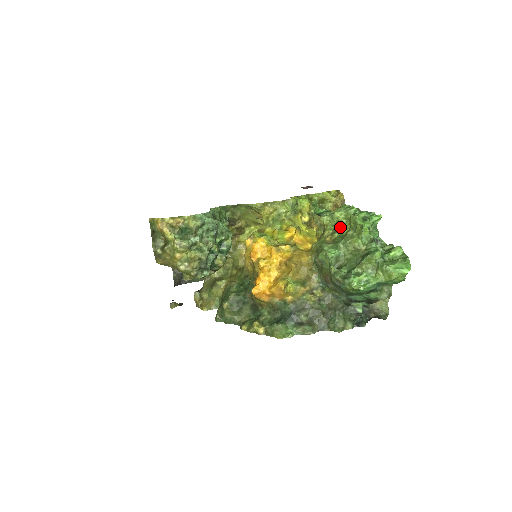
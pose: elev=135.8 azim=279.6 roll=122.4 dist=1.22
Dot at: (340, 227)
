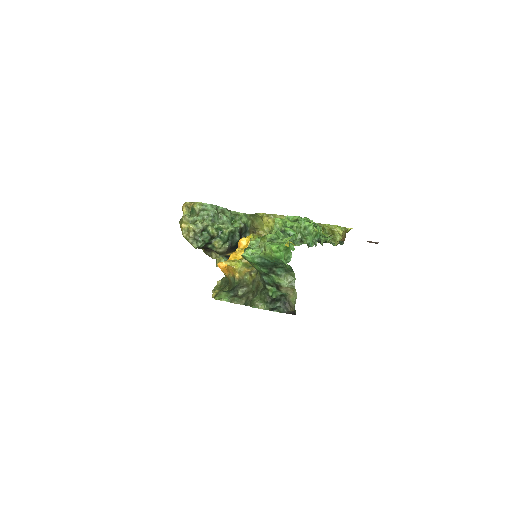
Dot at: occluded
